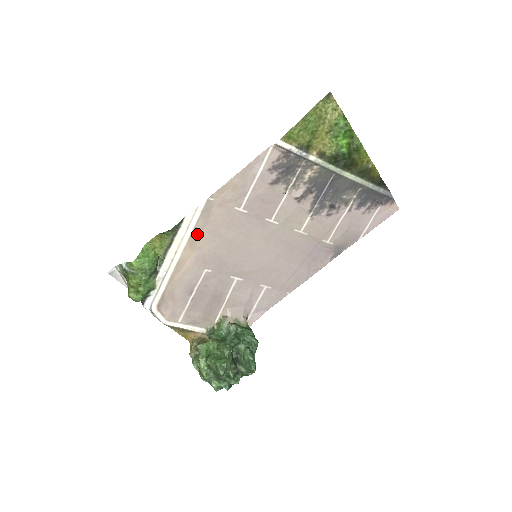
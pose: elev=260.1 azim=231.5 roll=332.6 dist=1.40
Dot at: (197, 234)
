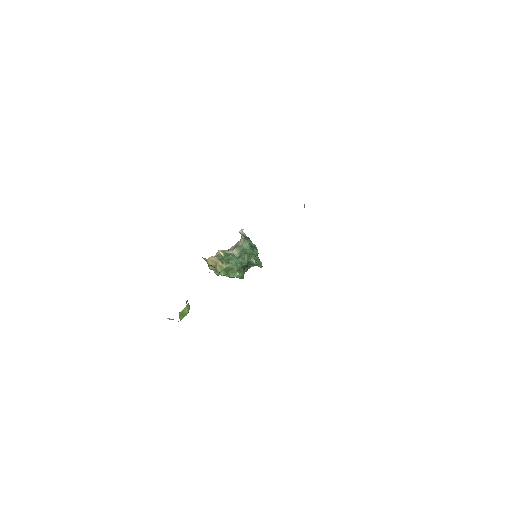
Dot at: occluded
